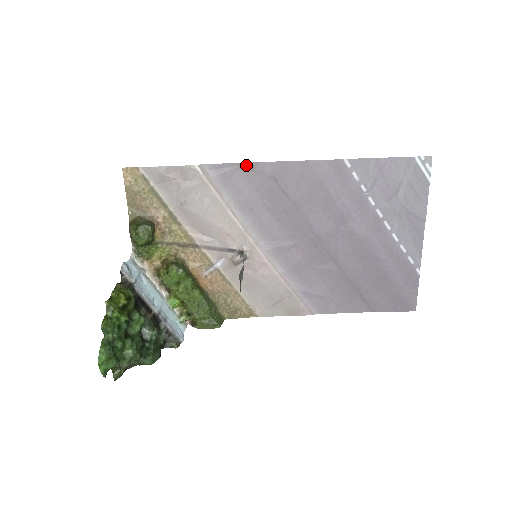
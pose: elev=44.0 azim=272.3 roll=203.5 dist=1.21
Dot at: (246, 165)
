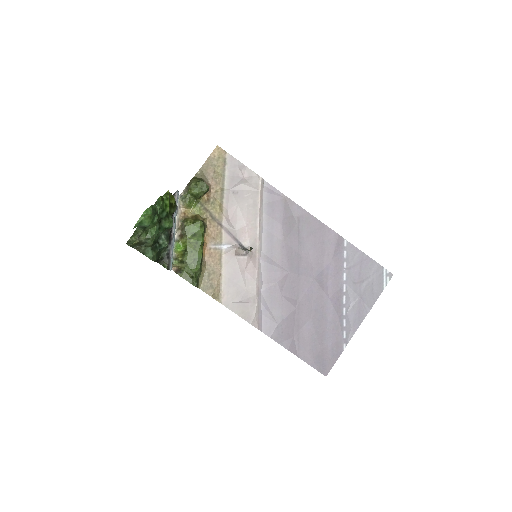
Dot at: (288, 200)
